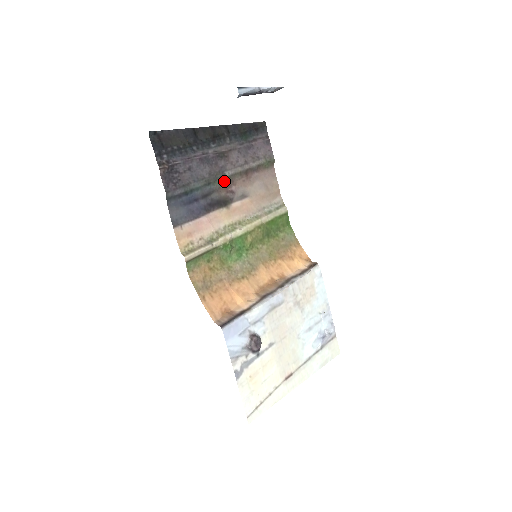
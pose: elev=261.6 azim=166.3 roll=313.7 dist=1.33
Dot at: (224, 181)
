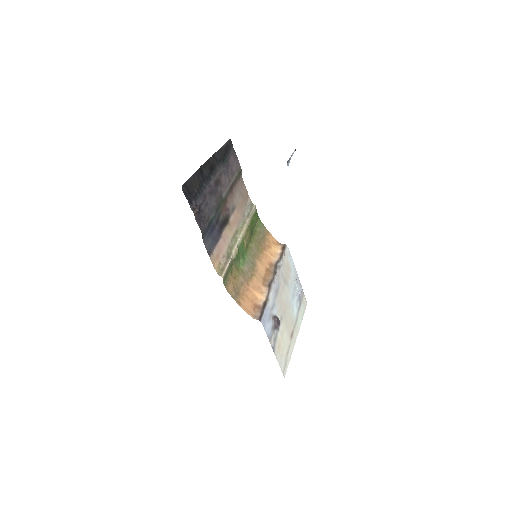
Dot at: (223, 203)
